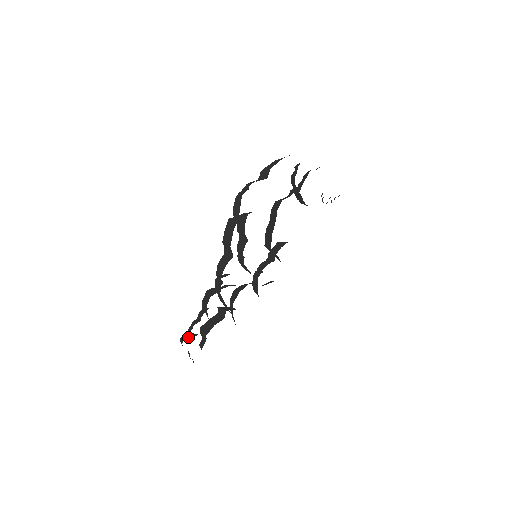
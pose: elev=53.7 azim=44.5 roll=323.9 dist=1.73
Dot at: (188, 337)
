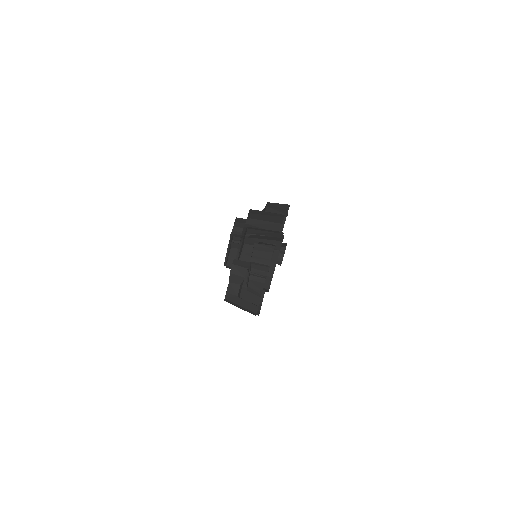
Dot at: occluded
